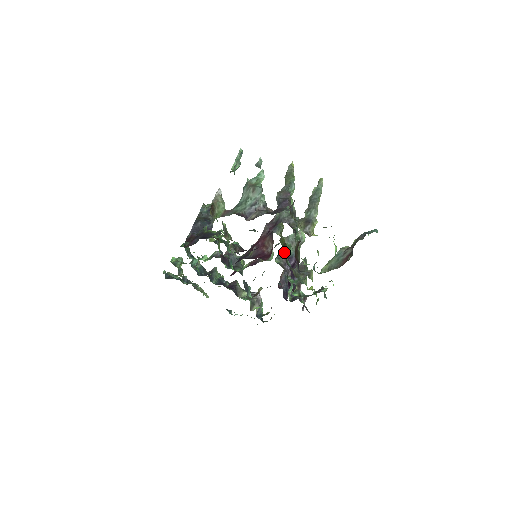
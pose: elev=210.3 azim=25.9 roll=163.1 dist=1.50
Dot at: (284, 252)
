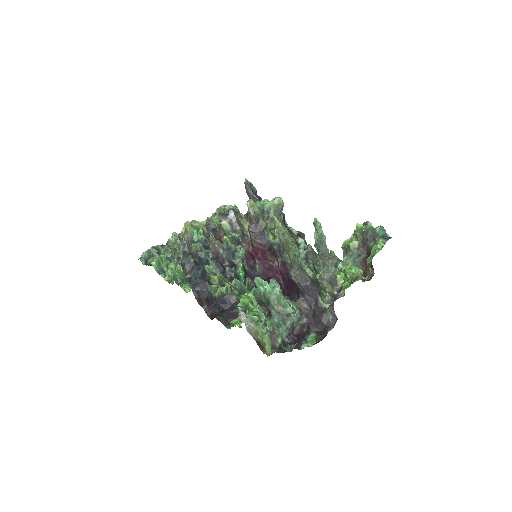
Dot at: occluded
